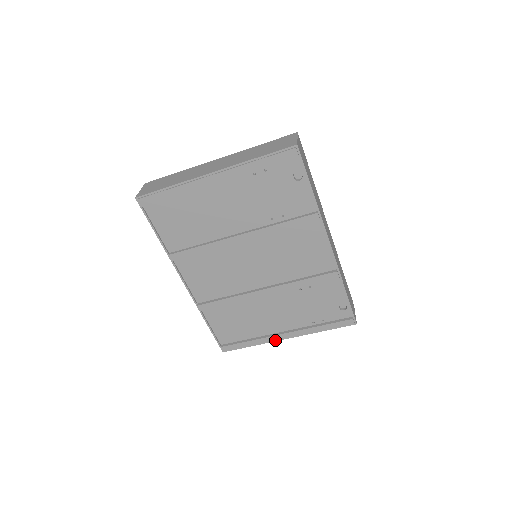
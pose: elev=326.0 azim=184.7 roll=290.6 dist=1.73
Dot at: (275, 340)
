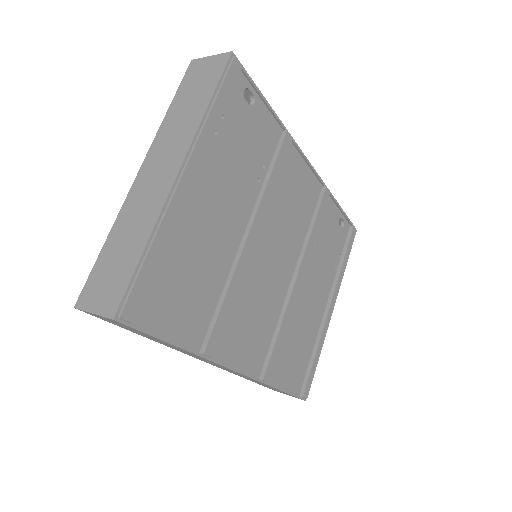
Dot at: (328, 324)
